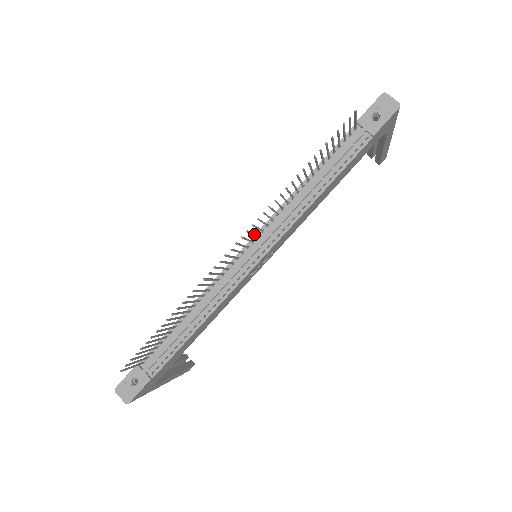
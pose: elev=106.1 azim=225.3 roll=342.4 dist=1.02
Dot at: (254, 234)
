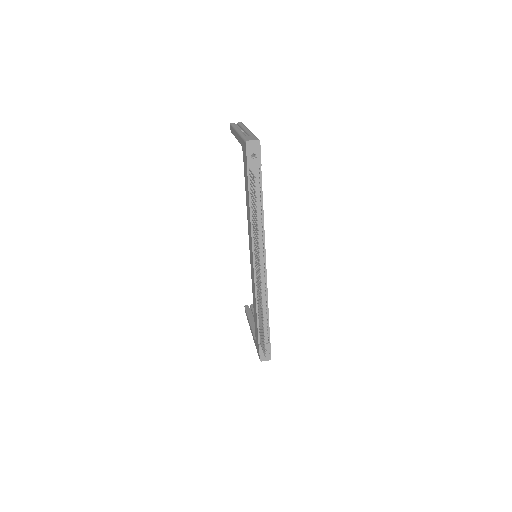
Dot at: (257, 258)
